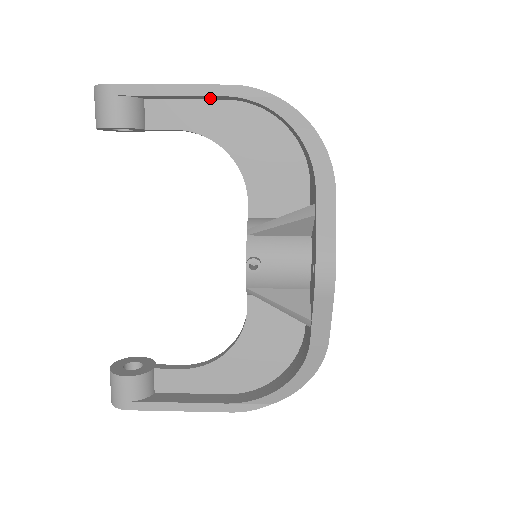
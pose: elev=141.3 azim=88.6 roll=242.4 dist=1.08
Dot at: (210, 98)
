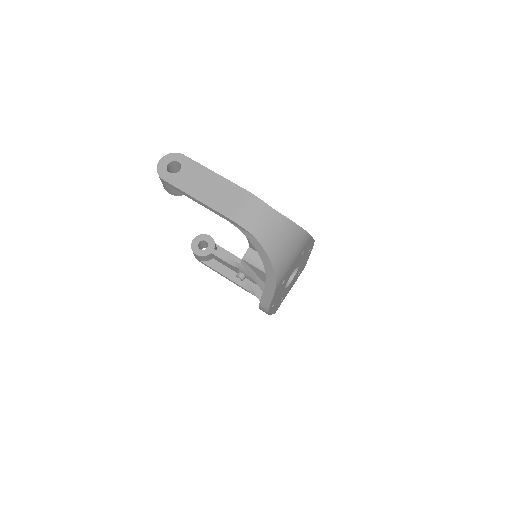
Dot at: occluded
